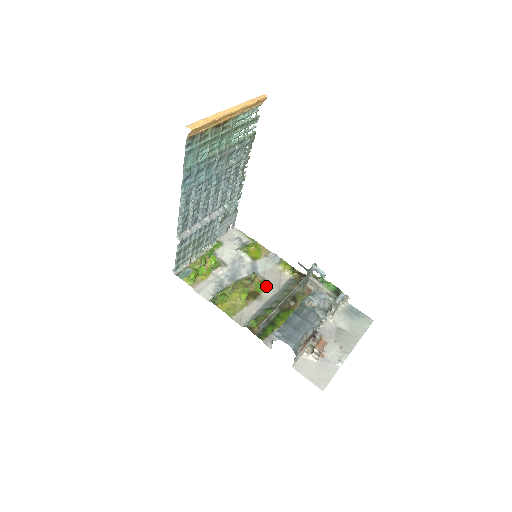
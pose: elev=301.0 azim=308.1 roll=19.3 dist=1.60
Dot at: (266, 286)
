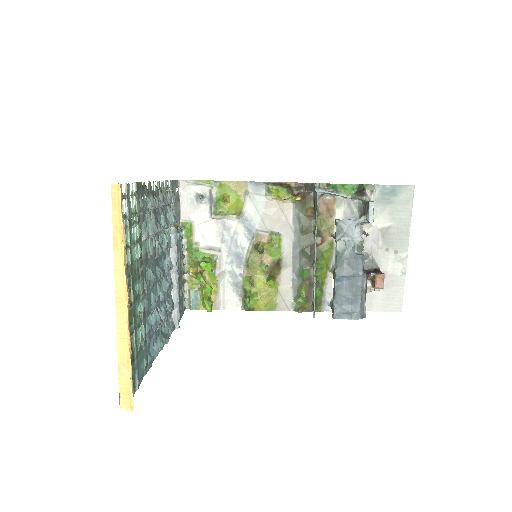
Dot at: (279, 242)
